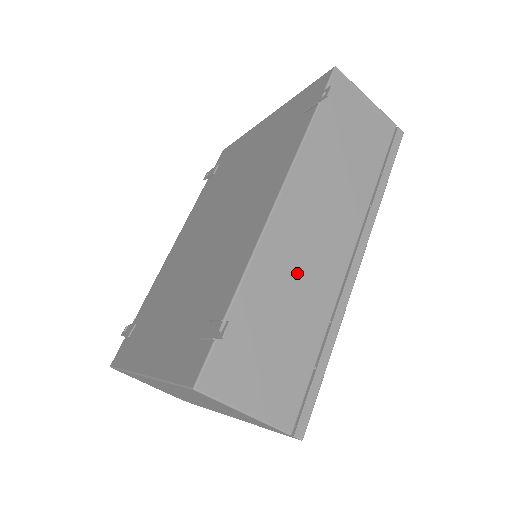
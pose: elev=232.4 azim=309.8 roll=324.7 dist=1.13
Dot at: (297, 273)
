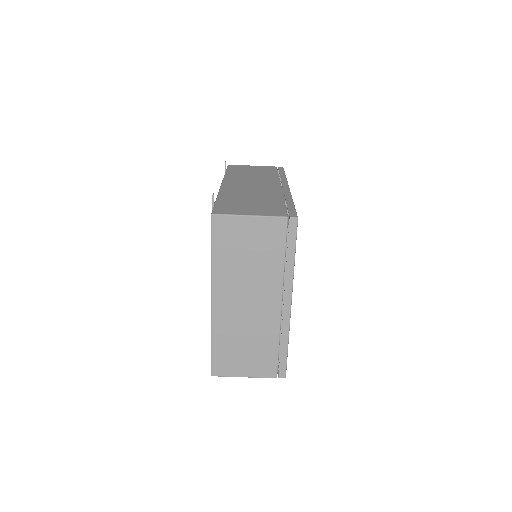
Dot at: (249, 192)
